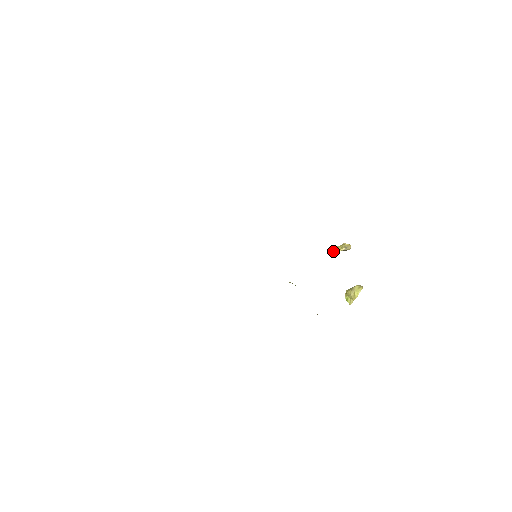
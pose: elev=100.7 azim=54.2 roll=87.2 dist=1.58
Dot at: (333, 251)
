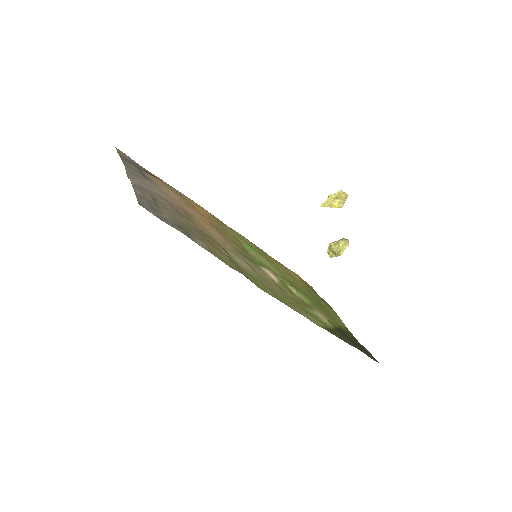
Dot at: (327, 204)
